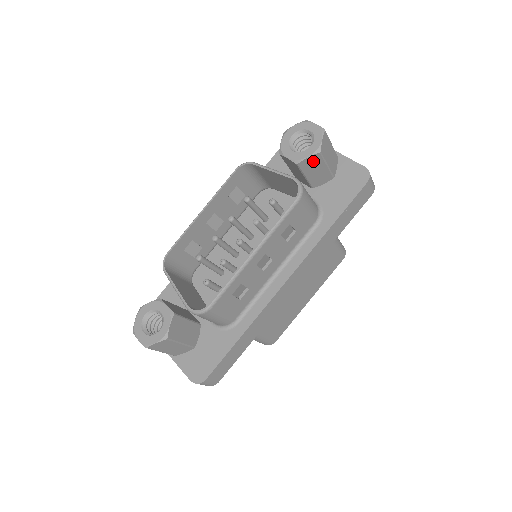
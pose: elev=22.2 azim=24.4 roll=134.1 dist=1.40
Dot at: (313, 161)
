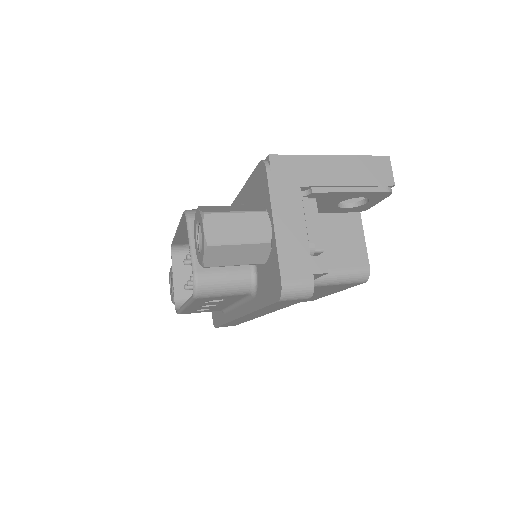
Dot at: occluded
